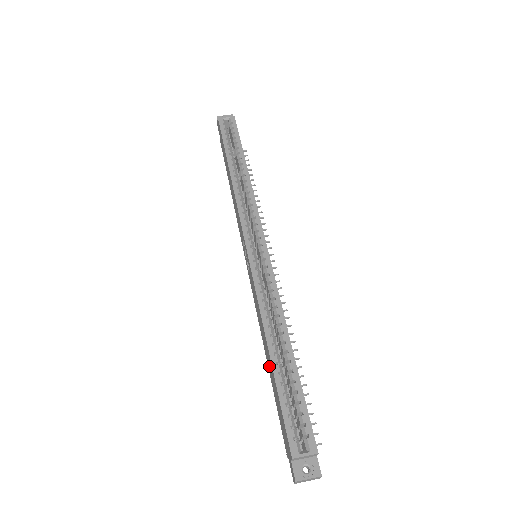
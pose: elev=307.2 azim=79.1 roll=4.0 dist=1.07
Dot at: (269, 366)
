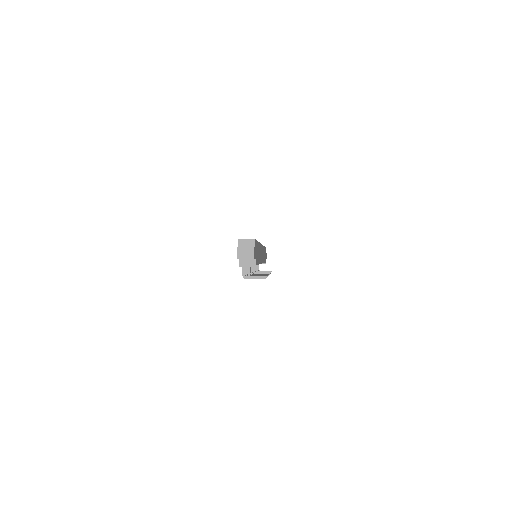
Dot at: occluded
